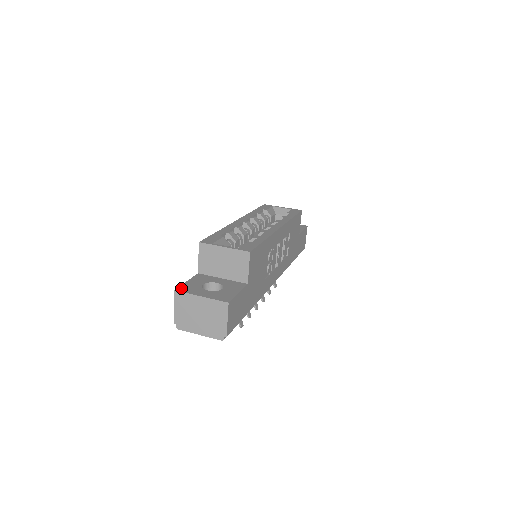
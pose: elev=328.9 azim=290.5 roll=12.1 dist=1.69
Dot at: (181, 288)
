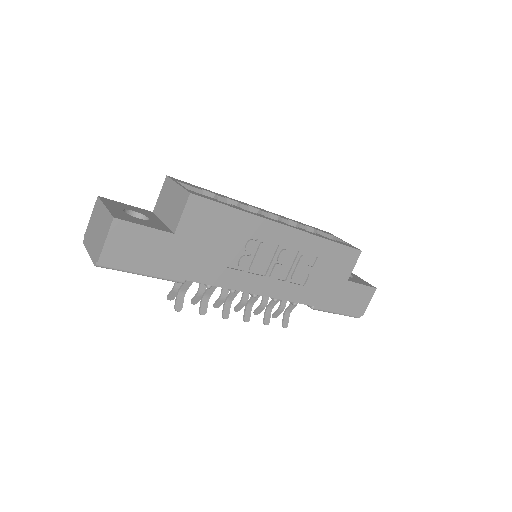
Dot at: (107, 199)
